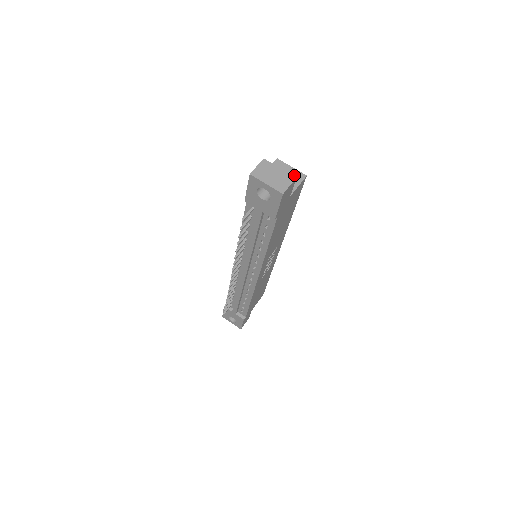
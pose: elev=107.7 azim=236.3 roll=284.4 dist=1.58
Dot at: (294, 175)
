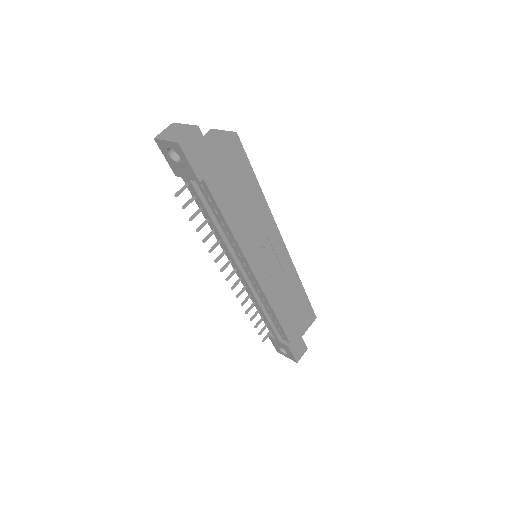
Dot at: (223, 136)
